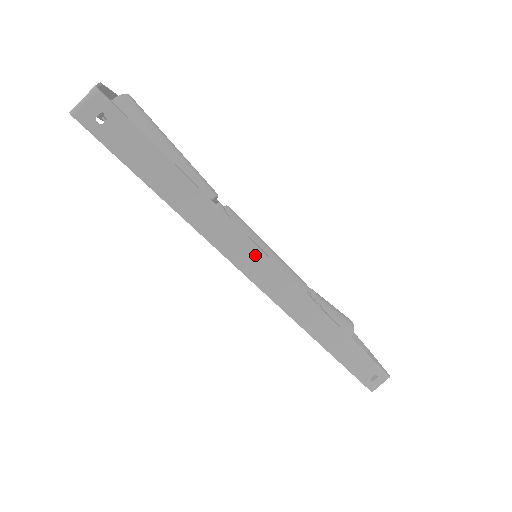
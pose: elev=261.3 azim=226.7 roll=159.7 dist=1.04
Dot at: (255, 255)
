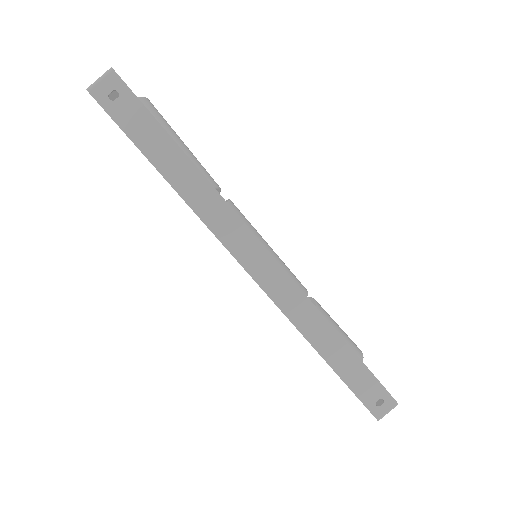
Dot at: (250, 243)
